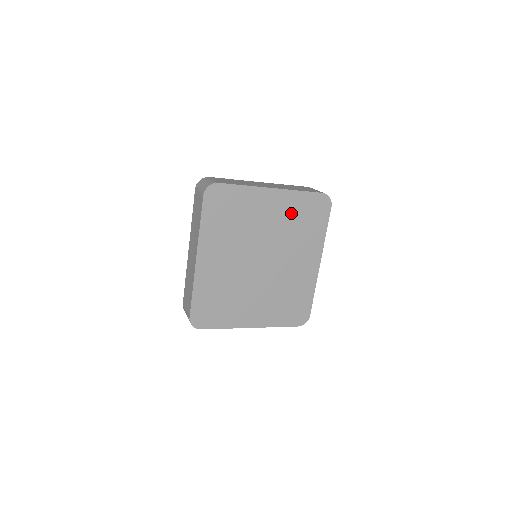
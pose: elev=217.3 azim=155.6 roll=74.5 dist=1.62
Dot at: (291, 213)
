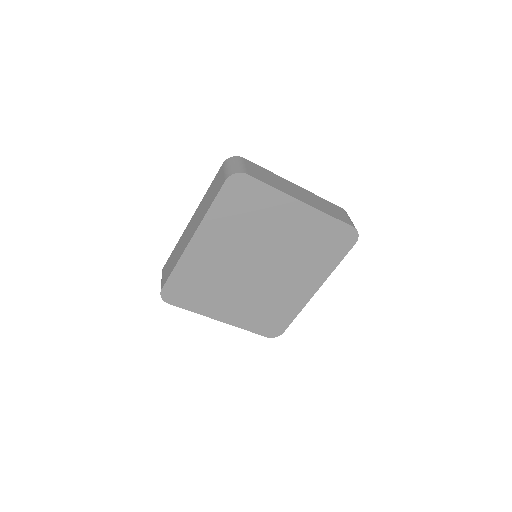
Dot at: (310, 233)
